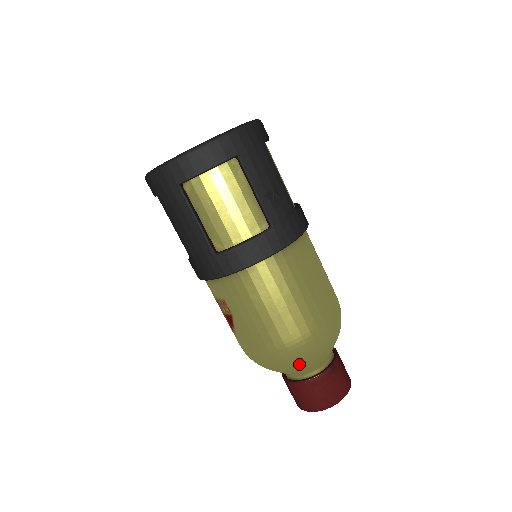
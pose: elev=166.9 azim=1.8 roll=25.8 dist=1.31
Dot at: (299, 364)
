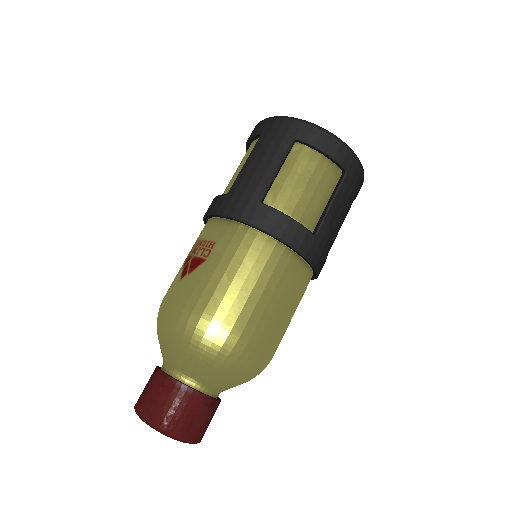
Dot at: (207, 357)
